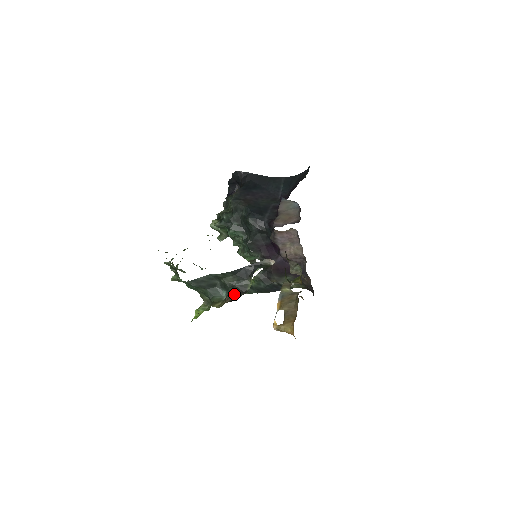
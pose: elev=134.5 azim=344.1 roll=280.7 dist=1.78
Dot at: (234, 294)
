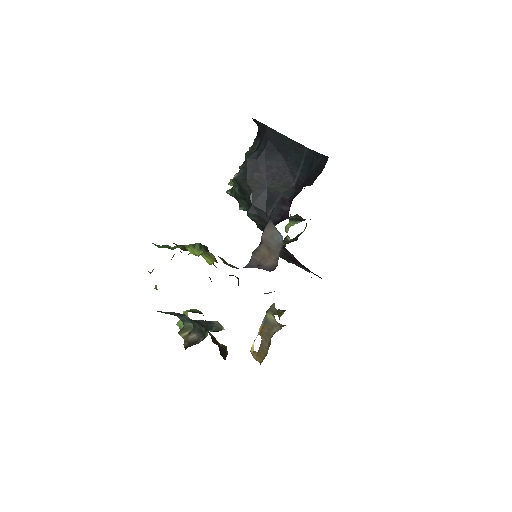
Dot at: (194, 336)
